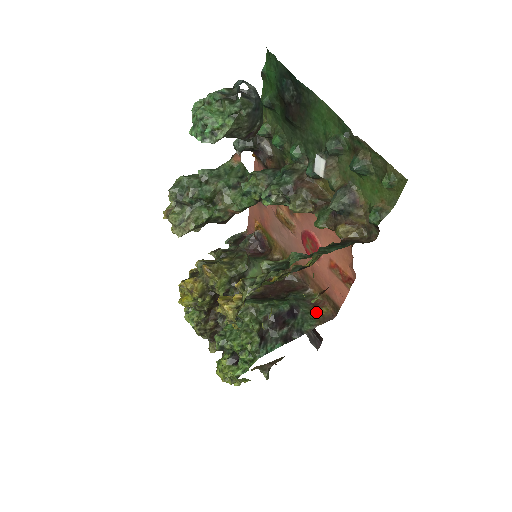
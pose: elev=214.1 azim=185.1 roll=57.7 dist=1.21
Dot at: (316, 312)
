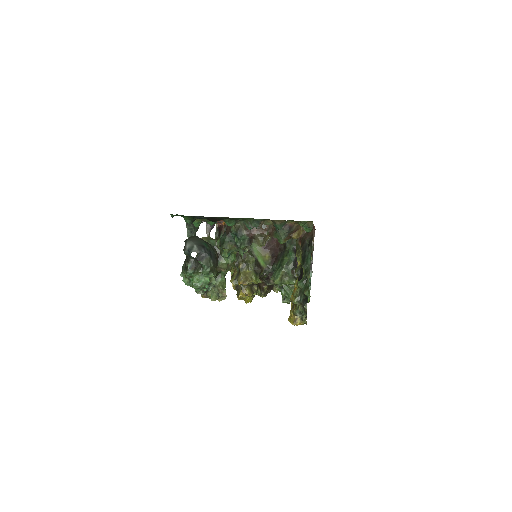
Dot at: occluded
